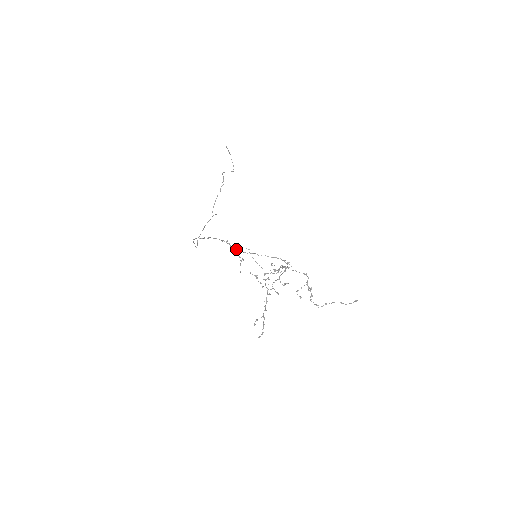
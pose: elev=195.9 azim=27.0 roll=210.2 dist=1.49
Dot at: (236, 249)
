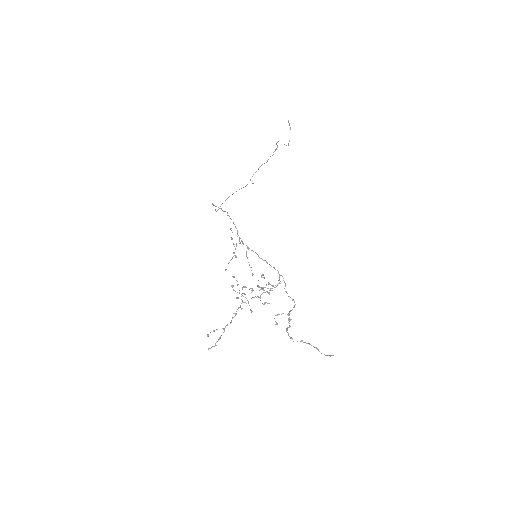
Dot at: occluded
